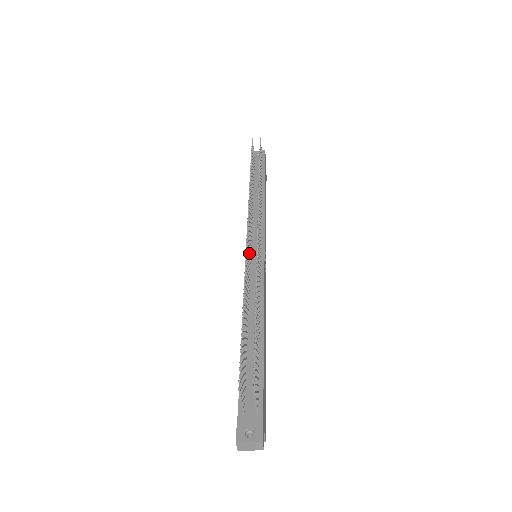
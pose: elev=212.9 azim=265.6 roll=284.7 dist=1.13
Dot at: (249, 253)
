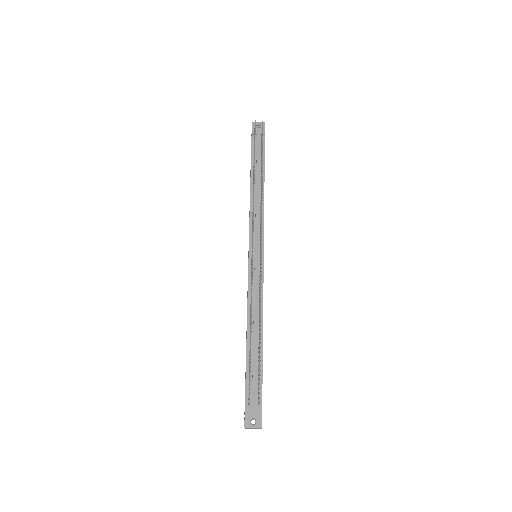
Dot at: occluded
